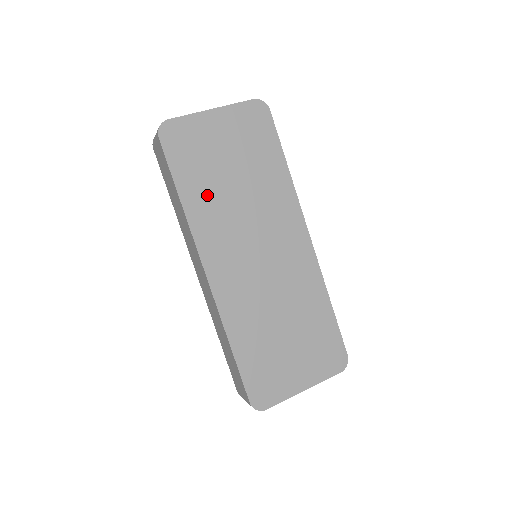
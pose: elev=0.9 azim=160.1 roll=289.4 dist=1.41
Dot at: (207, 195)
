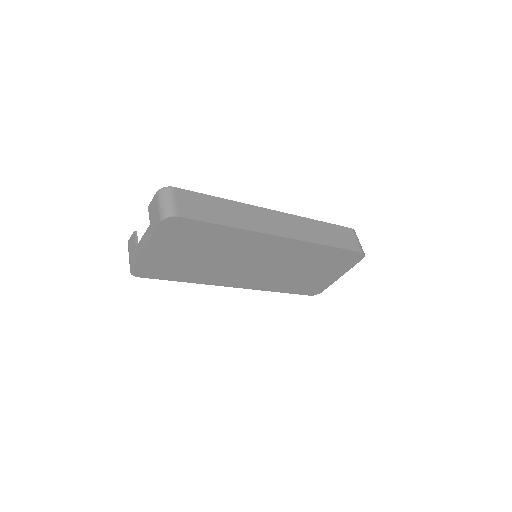
Dot at: (196, 271)
